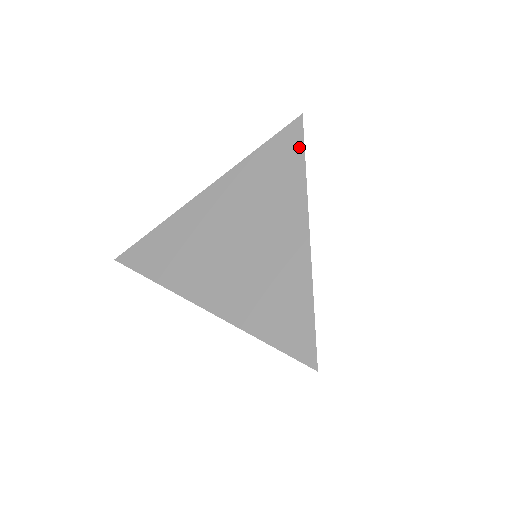
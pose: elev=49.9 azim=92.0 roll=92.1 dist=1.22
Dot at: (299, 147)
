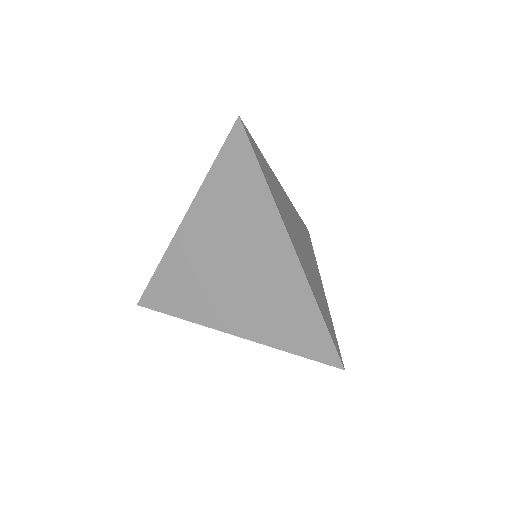
Dot at: (250, 157)
